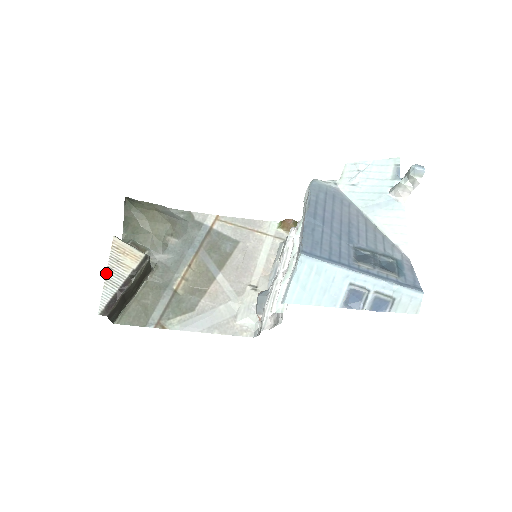
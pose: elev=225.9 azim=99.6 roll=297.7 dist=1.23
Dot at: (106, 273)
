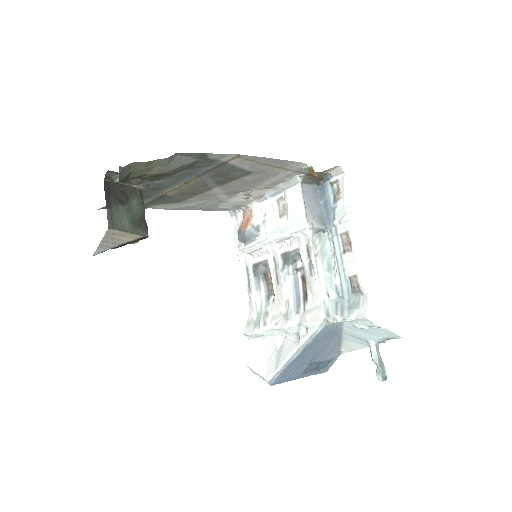
Dot at: (100, 243)
